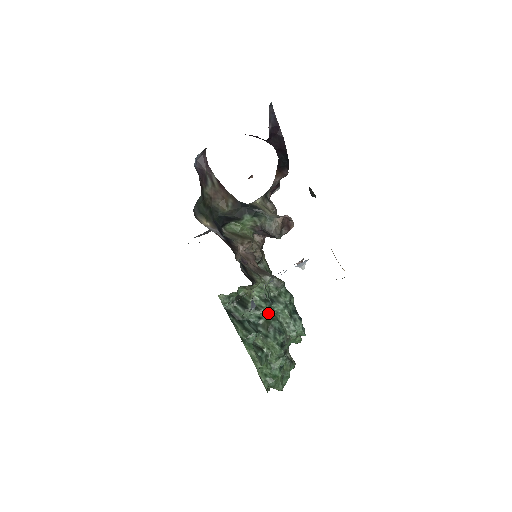
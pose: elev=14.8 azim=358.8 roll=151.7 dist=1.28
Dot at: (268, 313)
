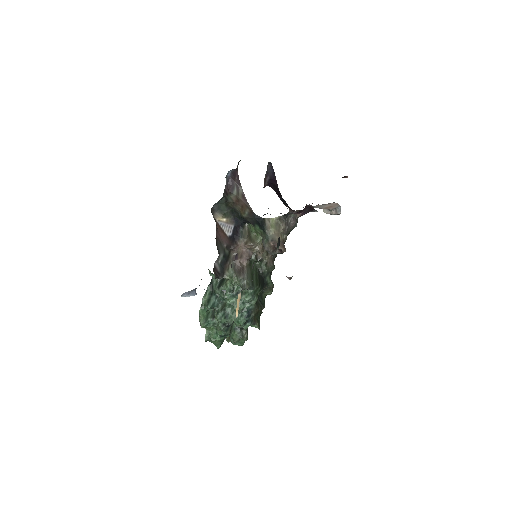
Dot at: (229, 300)
